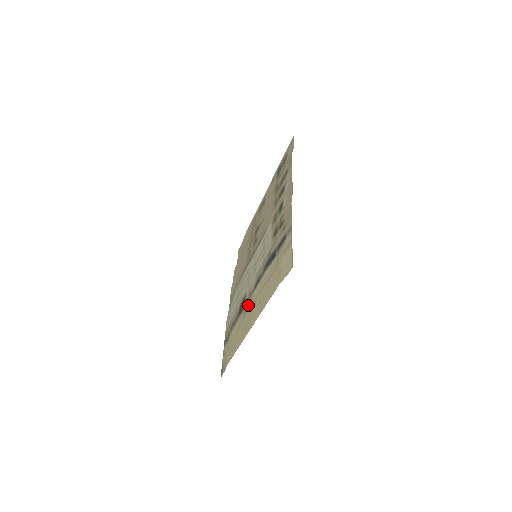
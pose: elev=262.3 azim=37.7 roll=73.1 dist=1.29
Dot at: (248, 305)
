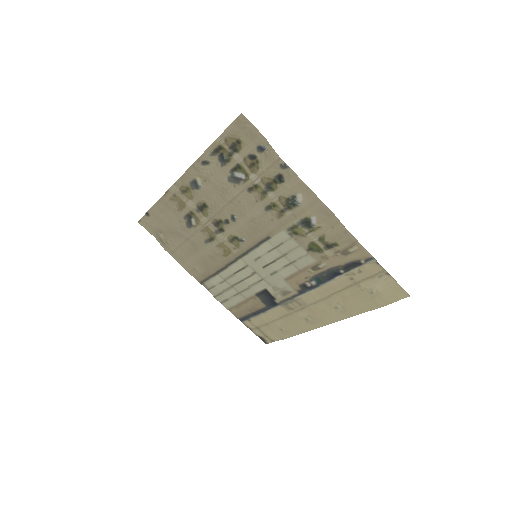
Dot at: (296, 304)
